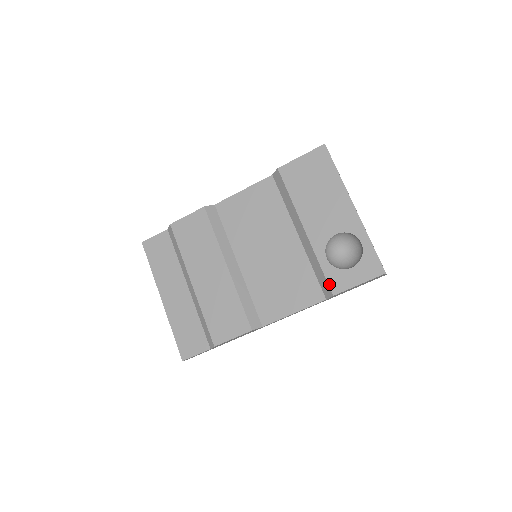
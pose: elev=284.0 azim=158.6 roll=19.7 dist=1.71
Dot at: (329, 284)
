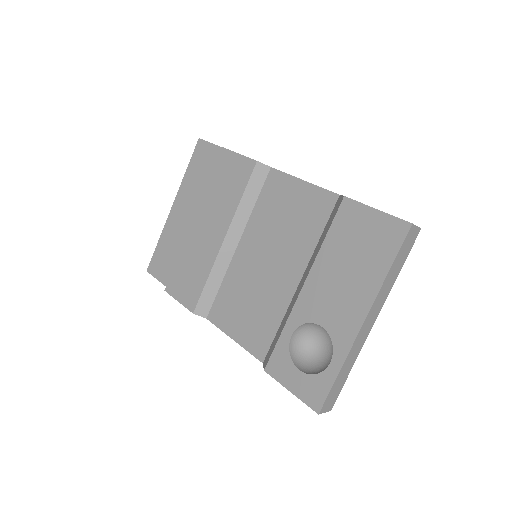
Dot at: (271, 357)
